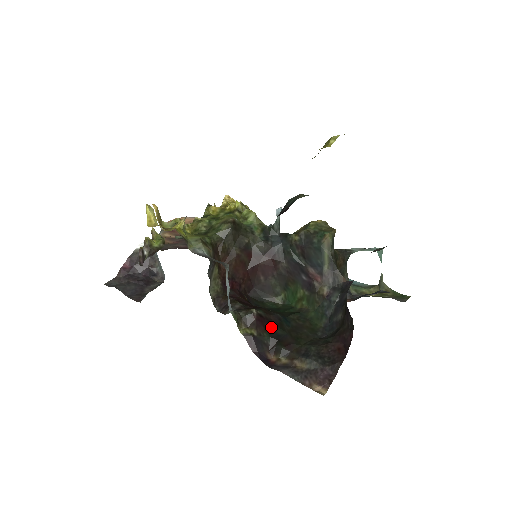
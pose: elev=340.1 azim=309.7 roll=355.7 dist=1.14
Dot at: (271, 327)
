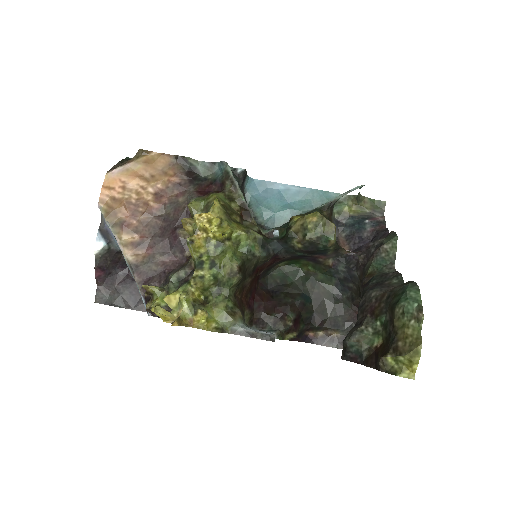
Dot at: (302, 317)
